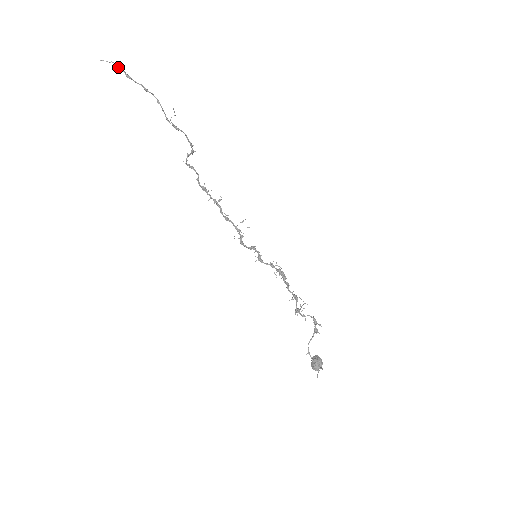
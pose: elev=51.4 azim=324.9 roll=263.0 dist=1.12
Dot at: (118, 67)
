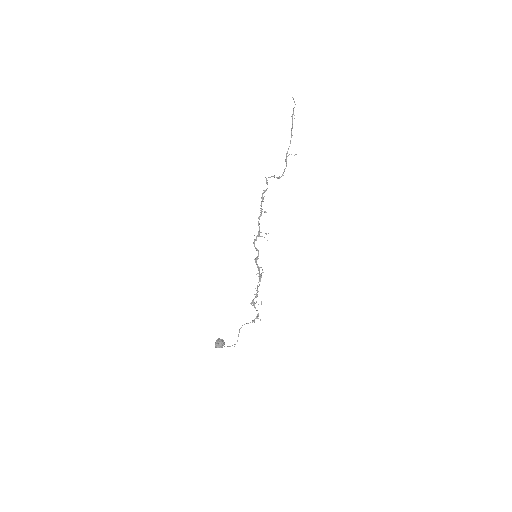
Dot at: occluded
